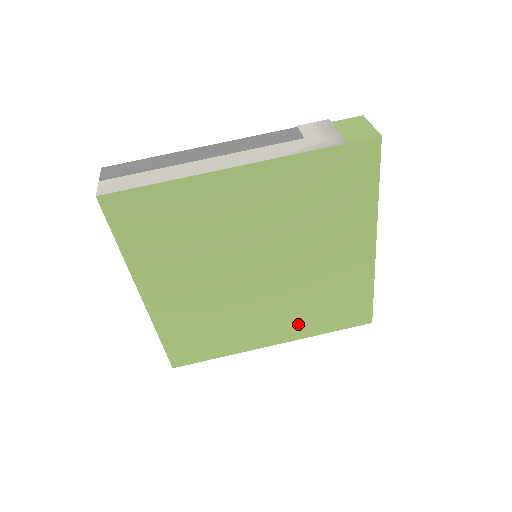
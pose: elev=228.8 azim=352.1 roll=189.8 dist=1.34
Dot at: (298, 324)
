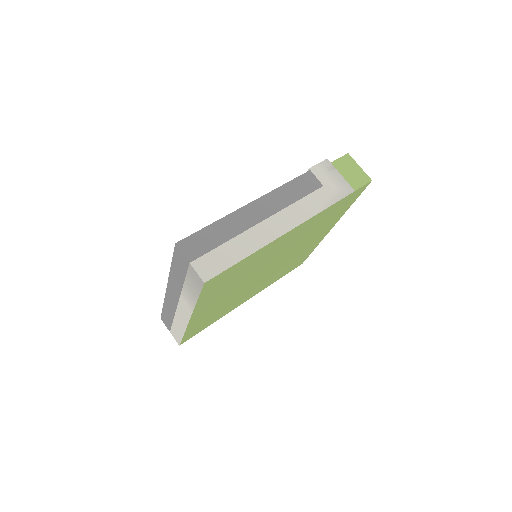
Dot at: (266, 284)
